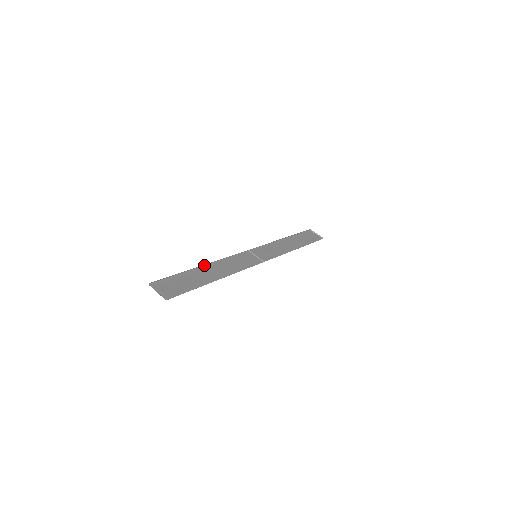
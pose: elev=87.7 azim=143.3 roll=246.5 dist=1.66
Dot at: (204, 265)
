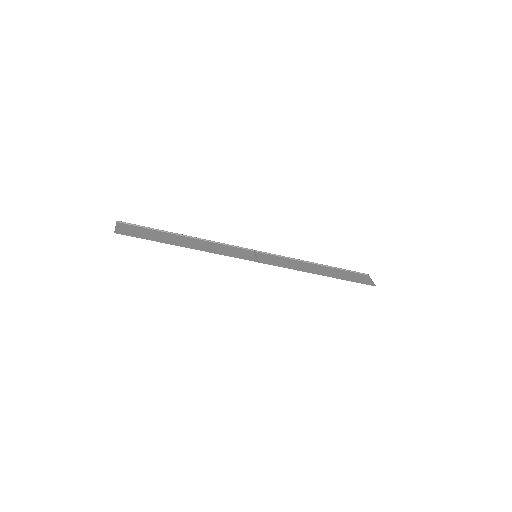
Dot at: (188, 236)
